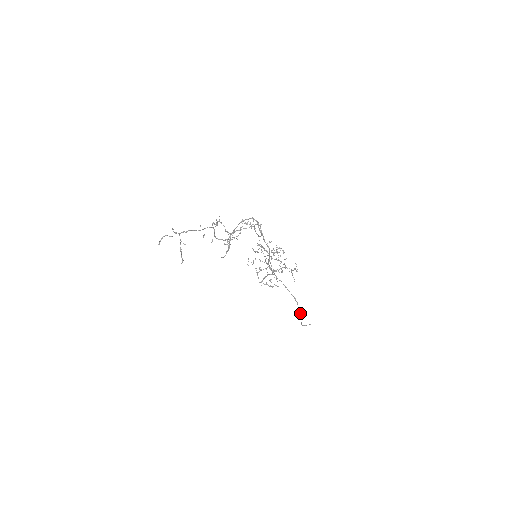
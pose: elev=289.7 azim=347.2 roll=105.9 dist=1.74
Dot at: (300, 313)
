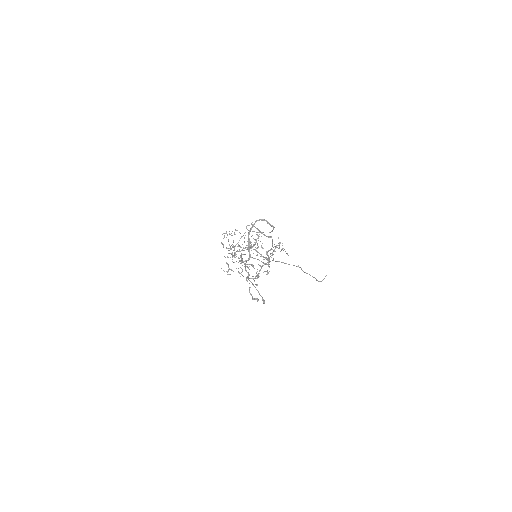
Dot at: occluded
